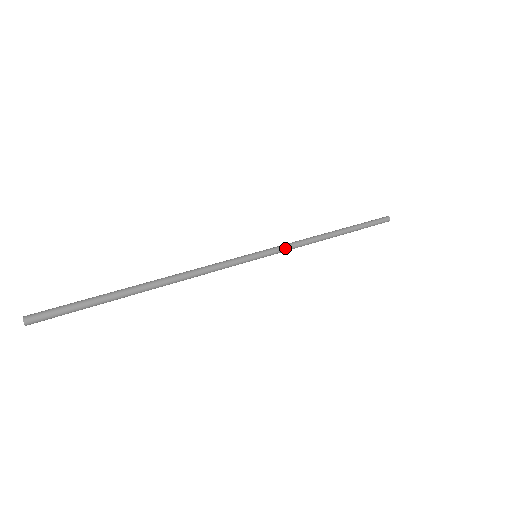
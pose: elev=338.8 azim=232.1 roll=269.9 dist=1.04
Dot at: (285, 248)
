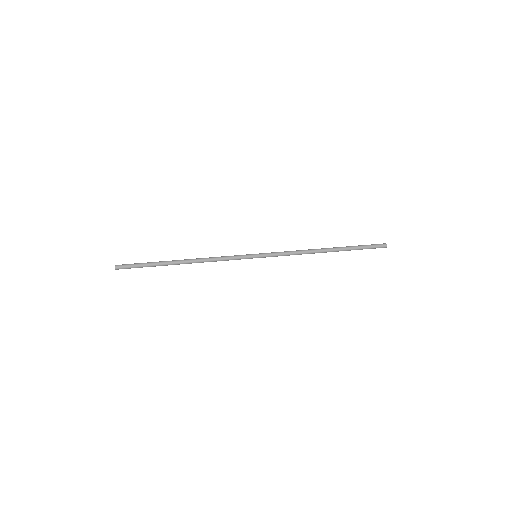
Dot at: (279, 255)
